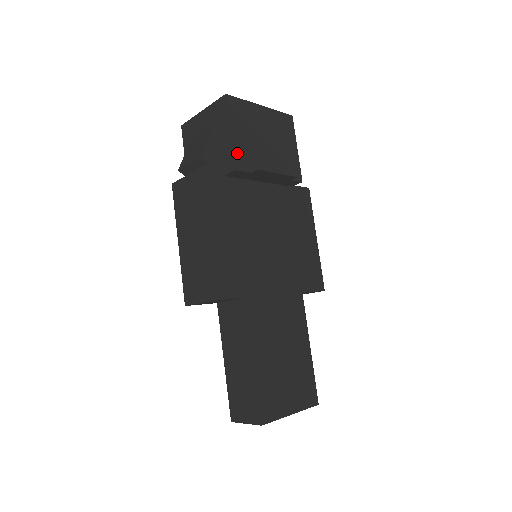
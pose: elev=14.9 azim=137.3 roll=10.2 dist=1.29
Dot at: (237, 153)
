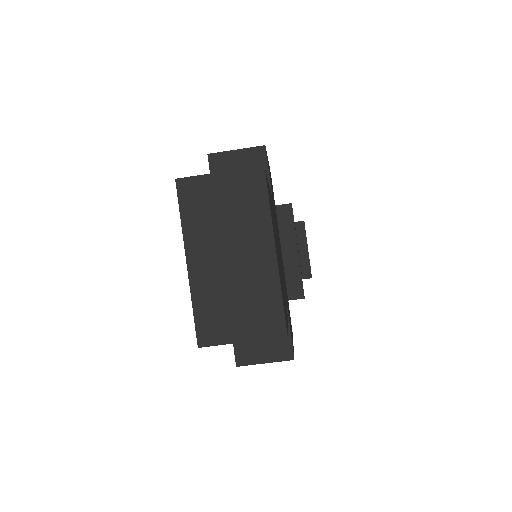
Dot at: occluded
